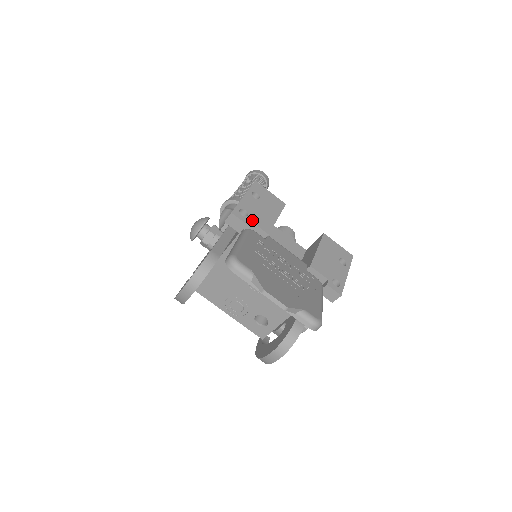
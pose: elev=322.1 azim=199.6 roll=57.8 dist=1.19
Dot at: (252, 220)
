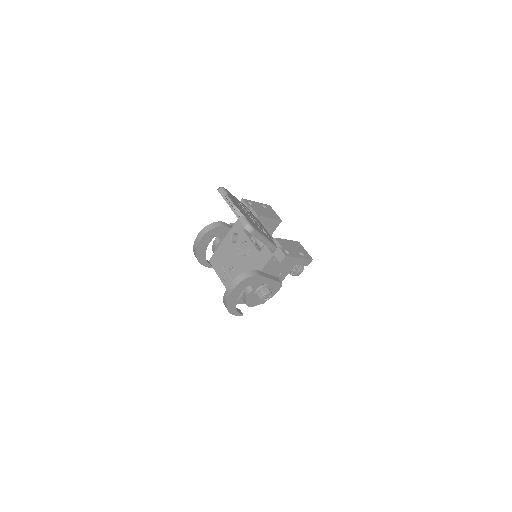
Dot at: (252, 207)
